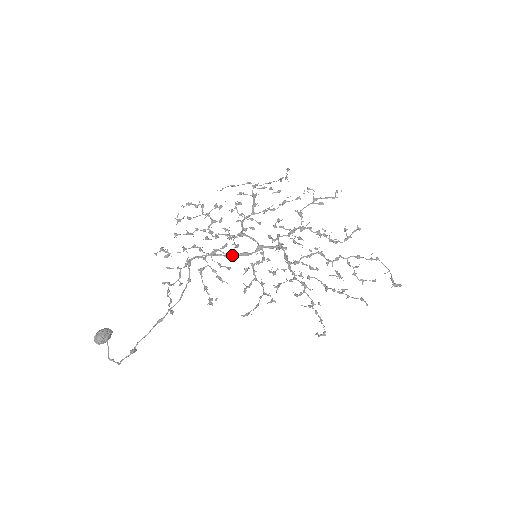
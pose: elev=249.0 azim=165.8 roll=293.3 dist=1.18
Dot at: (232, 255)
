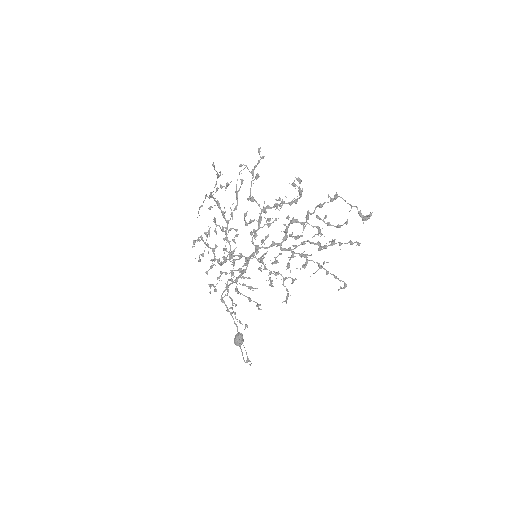
Dot at: (237, 280)
